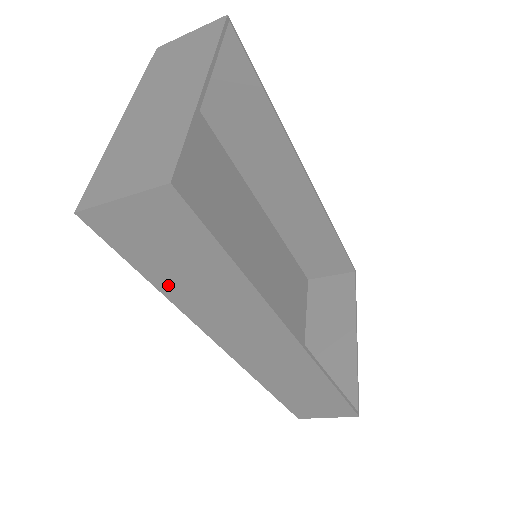
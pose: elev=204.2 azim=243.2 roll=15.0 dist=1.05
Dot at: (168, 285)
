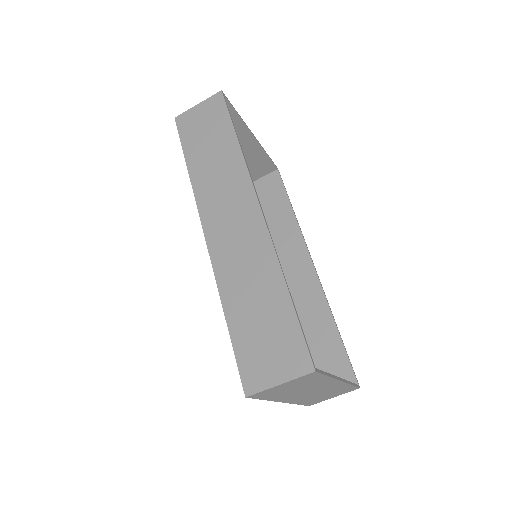
Dot at: (195, 162)
